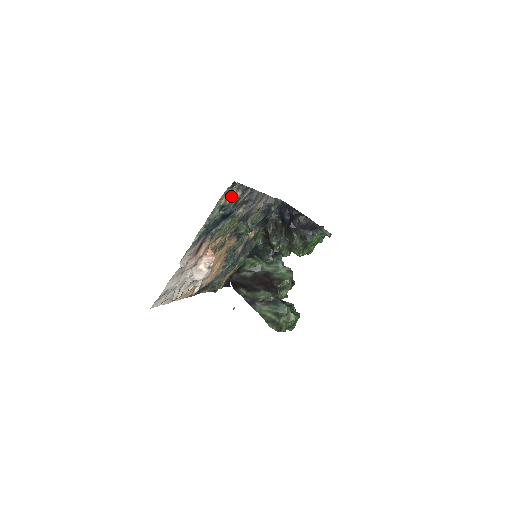
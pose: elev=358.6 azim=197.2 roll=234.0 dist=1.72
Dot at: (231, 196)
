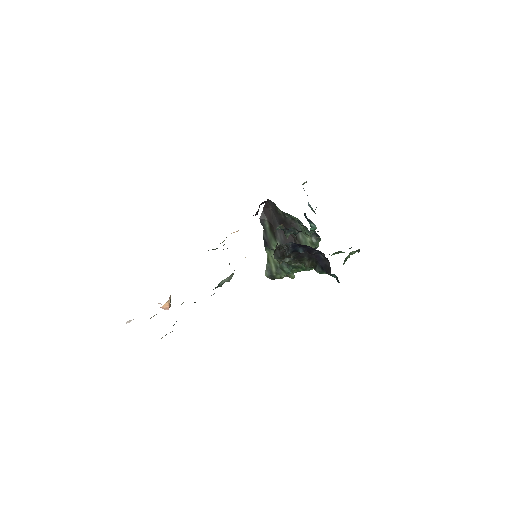
Dot at: occluded
